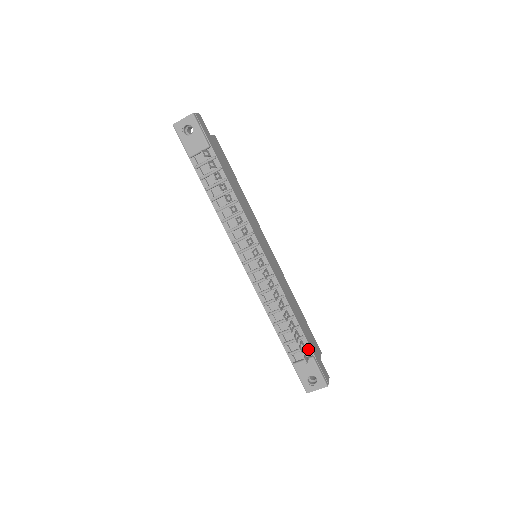
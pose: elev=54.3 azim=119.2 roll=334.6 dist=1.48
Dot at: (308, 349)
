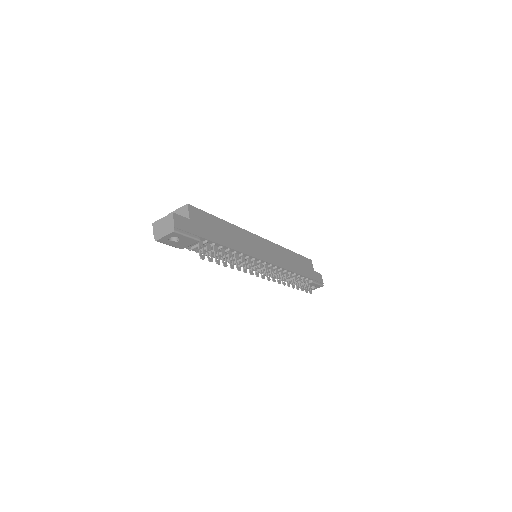
Dot at: (308, 279)
